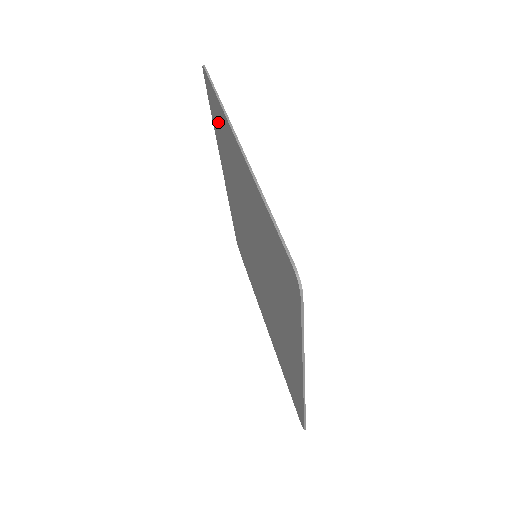
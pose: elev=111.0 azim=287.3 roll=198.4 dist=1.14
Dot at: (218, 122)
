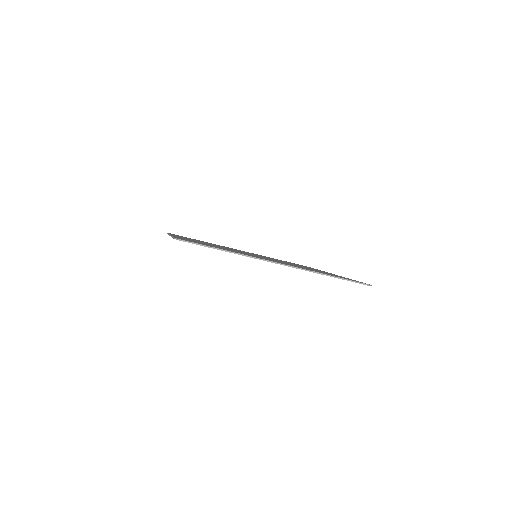
Dot at: occluded
